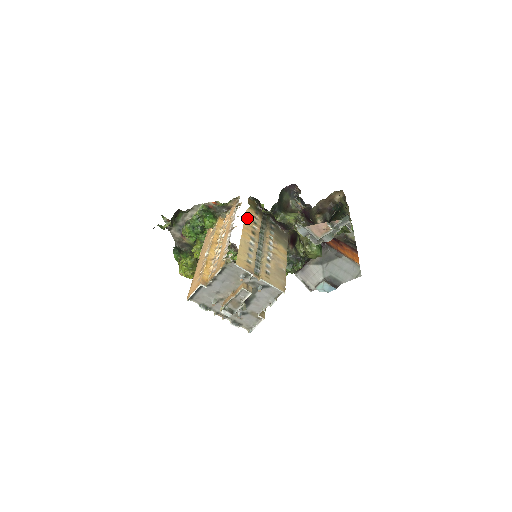
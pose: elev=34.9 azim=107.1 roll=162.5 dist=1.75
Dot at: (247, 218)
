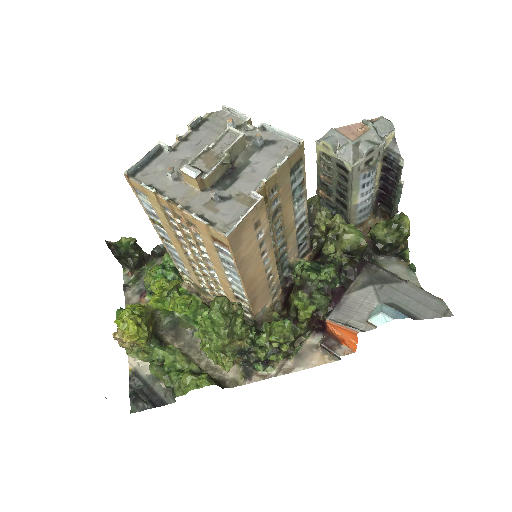
Dot at: occluded
